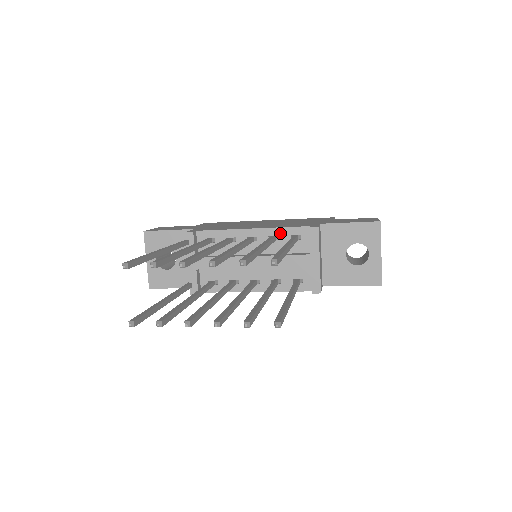
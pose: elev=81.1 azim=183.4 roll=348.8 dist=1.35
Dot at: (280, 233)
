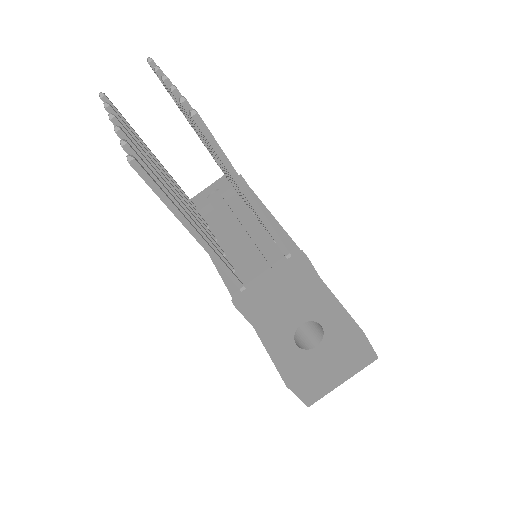
Dot at: (283, 239)
